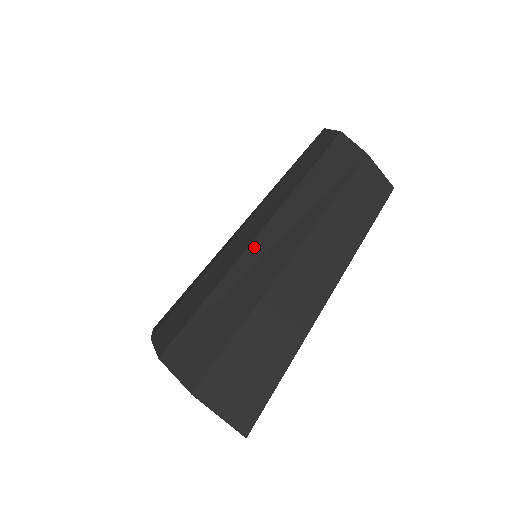
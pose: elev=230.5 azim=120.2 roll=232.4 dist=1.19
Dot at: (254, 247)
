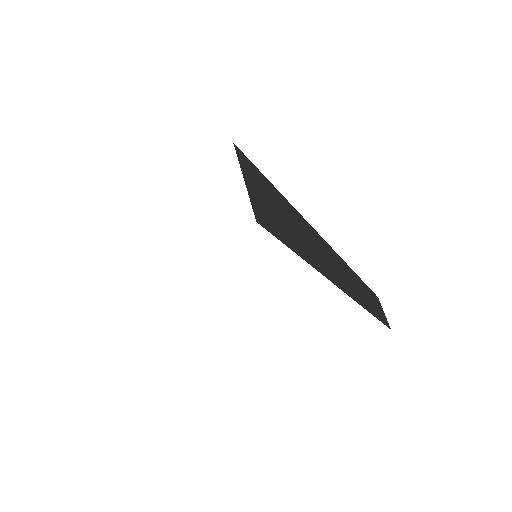
Dot at: occluded
